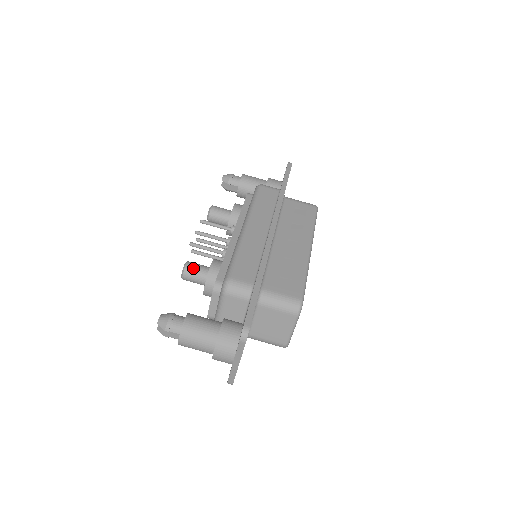
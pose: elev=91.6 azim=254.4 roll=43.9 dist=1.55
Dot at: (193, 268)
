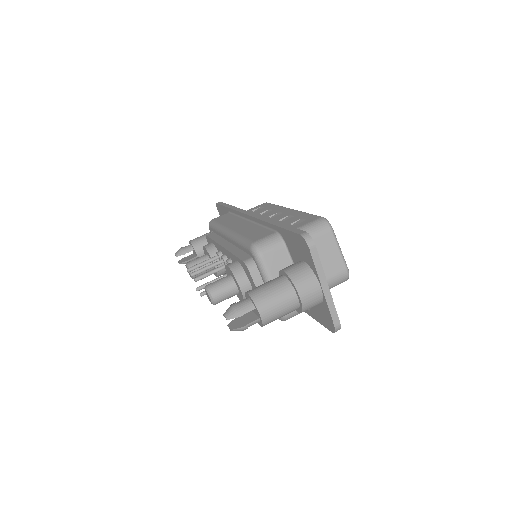
Dot at: (215, 283)
